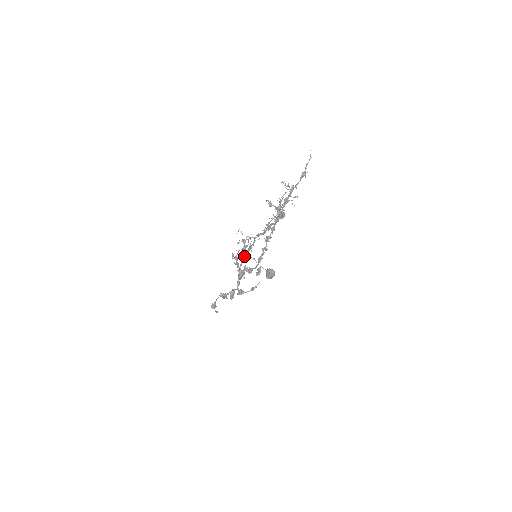
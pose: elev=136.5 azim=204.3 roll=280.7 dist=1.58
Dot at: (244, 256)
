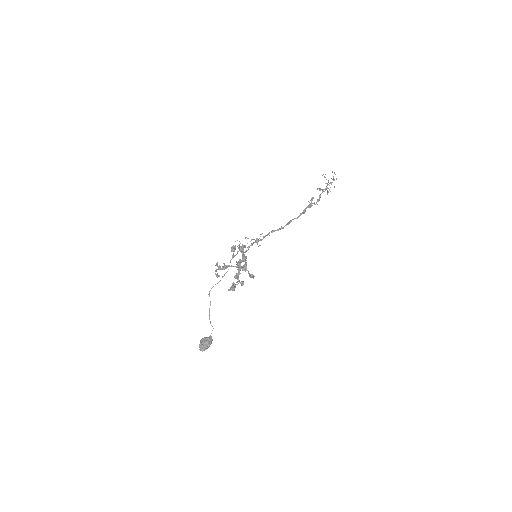
Dot at: (252, 245)
